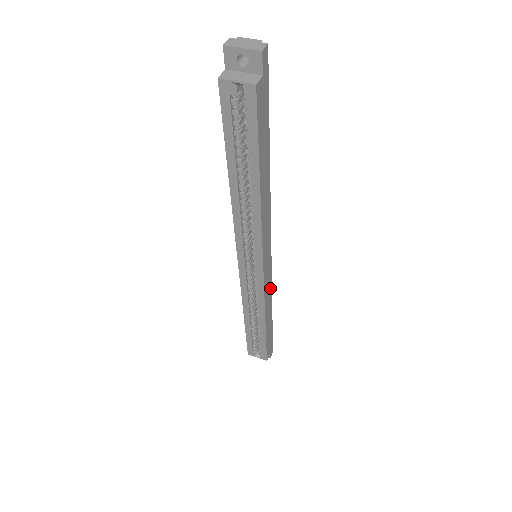
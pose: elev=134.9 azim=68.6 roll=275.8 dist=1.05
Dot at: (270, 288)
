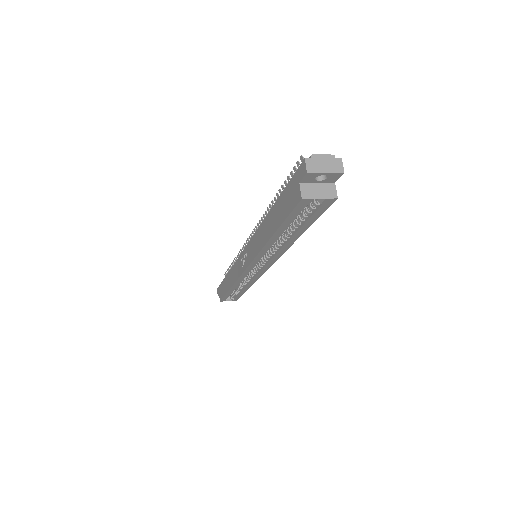
Dot at: occluded
